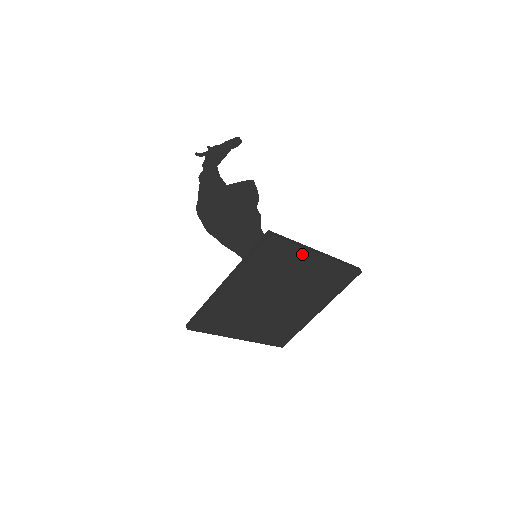
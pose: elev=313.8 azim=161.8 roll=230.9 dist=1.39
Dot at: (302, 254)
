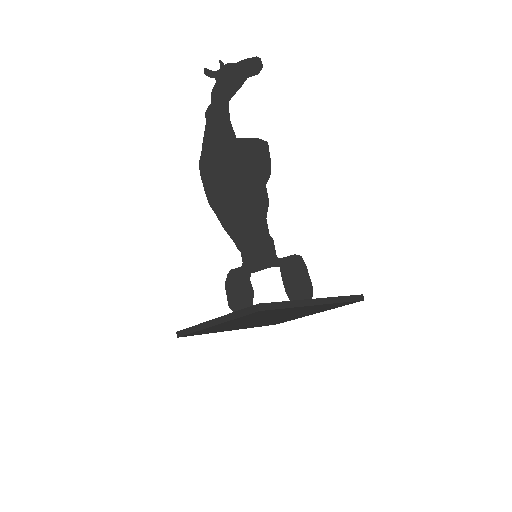
Dot at: (296, 308)
